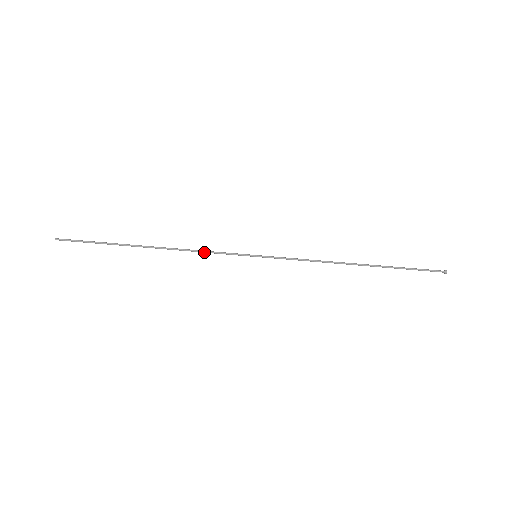
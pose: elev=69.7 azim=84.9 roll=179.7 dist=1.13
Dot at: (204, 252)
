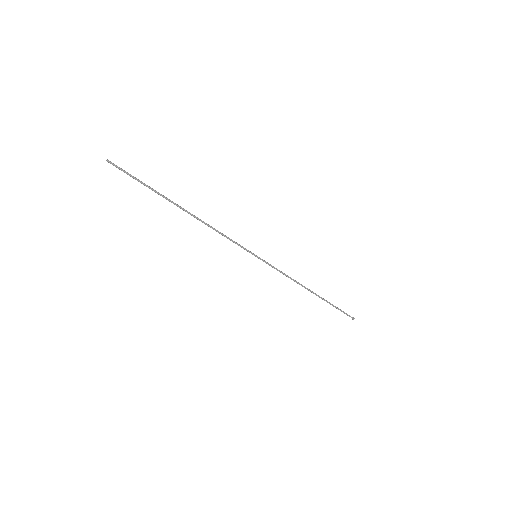
Dot at: (223, 235)
